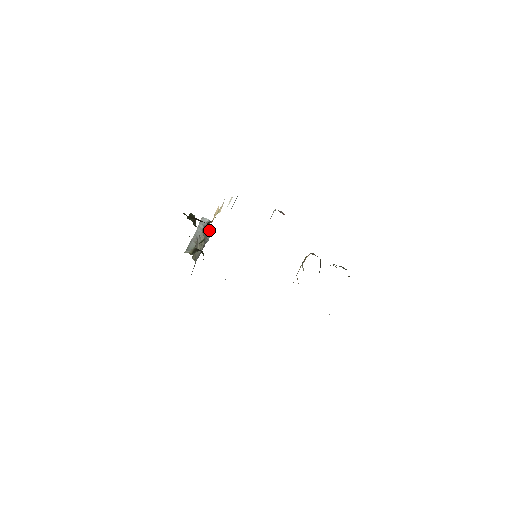
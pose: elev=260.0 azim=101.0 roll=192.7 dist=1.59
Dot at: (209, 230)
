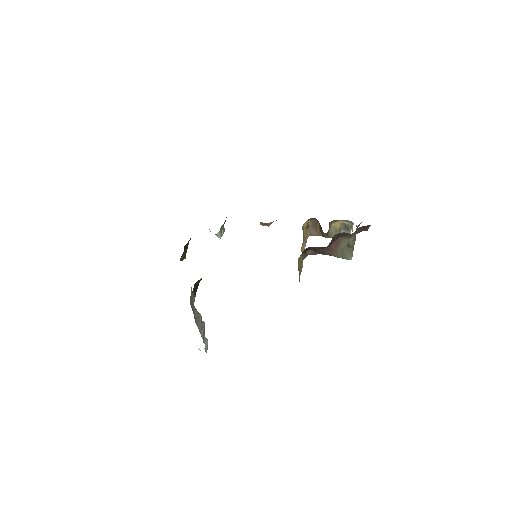
Dot at: occluded
